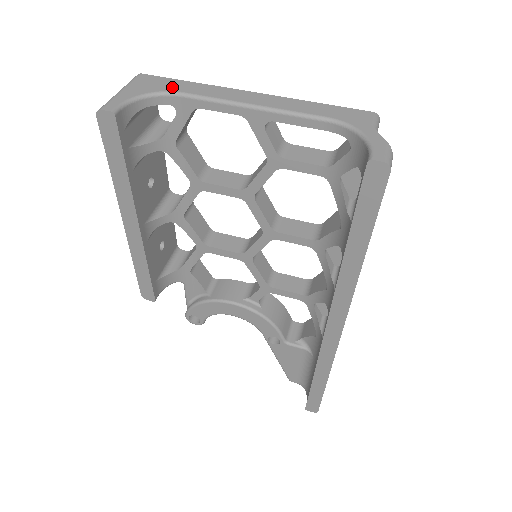
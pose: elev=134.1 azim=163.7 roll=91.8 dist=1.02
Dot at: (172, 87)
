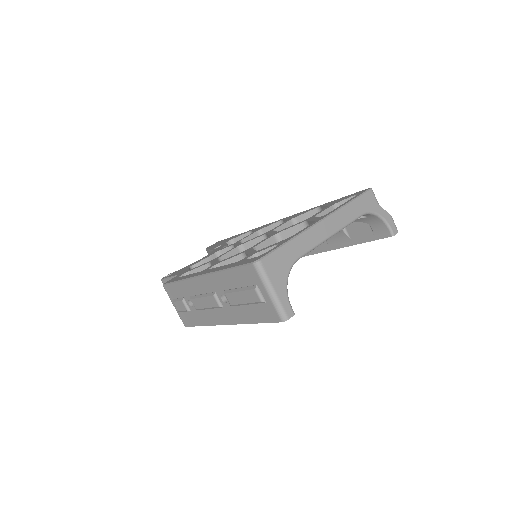
Dot at: (290, 258)
